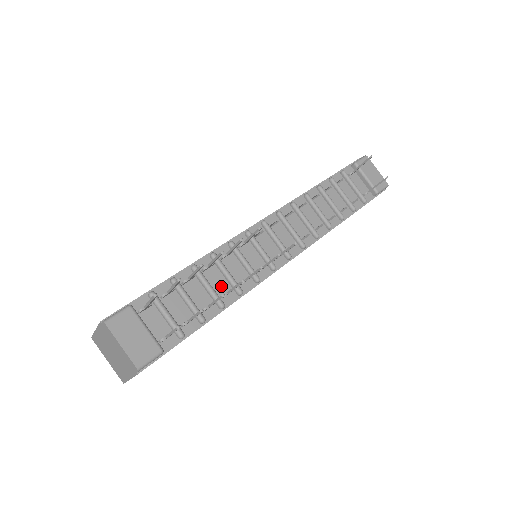
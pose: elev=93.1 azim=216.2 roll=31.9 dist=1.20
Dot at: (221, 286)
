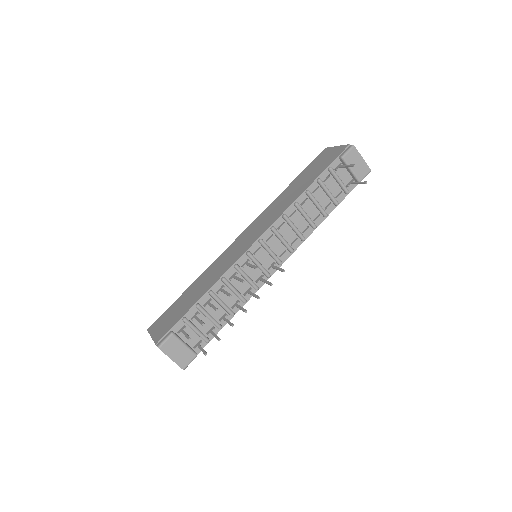
Dot at: (231, 300)
